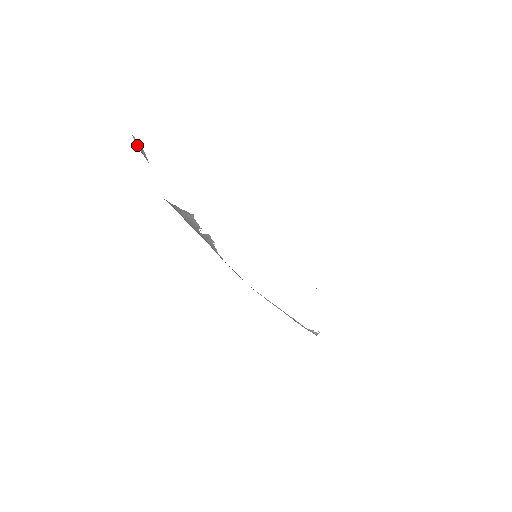
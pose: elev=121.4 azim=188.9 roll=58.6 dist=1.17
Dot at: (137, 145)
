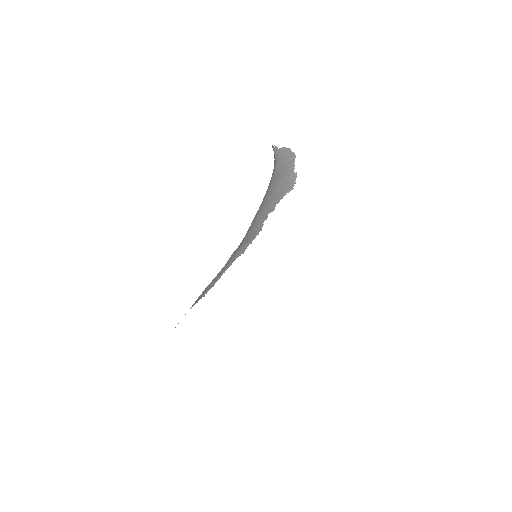
Dot at: occluded
